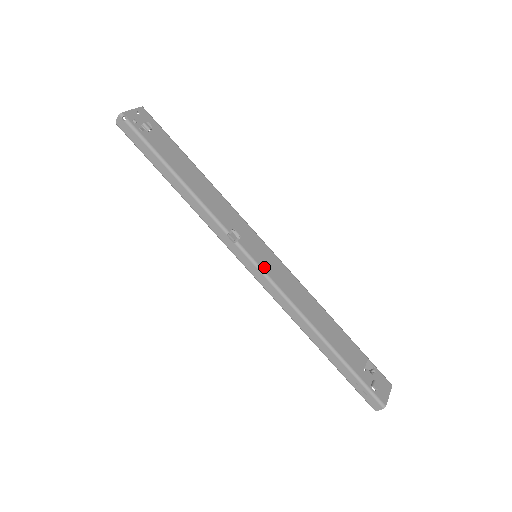
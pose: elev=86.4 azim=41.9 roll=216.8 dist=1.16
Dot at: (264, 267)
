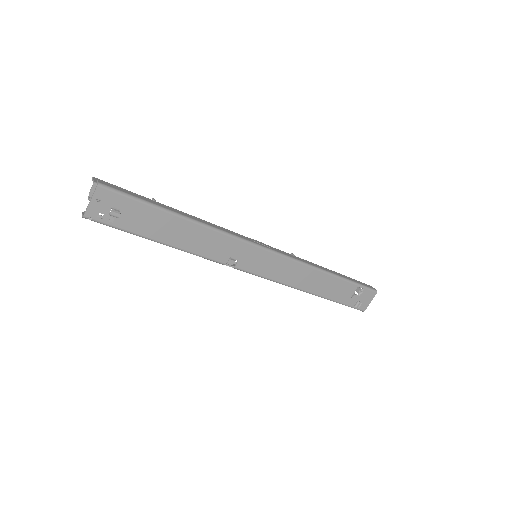
Dot at: (262, 273)
